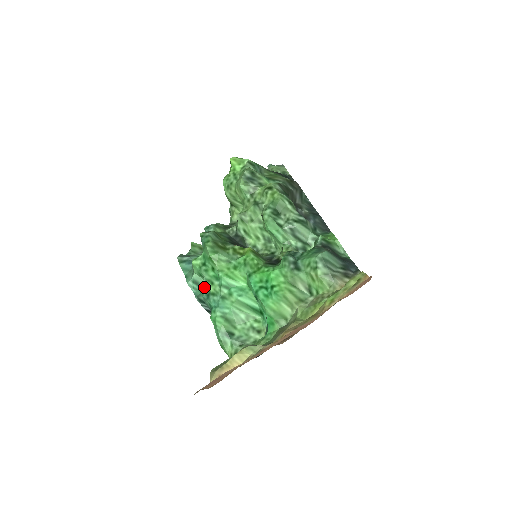
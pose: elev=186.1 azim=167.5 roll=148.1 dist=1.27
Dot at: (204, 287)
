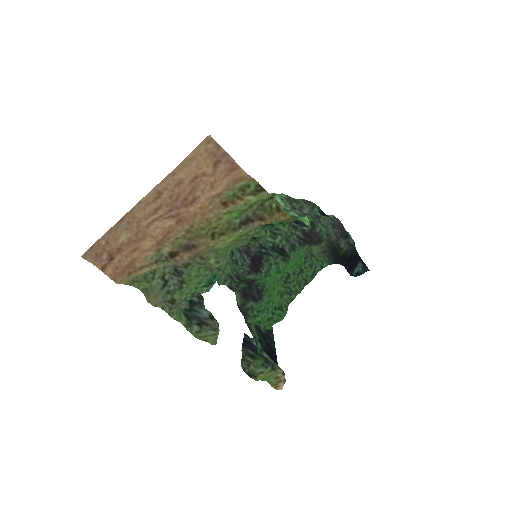
Dot at: occluded
